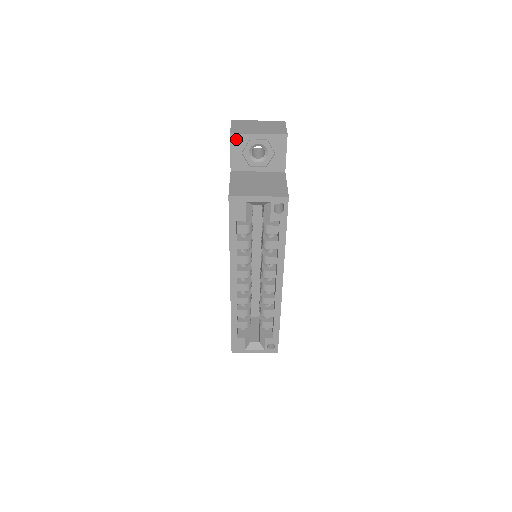
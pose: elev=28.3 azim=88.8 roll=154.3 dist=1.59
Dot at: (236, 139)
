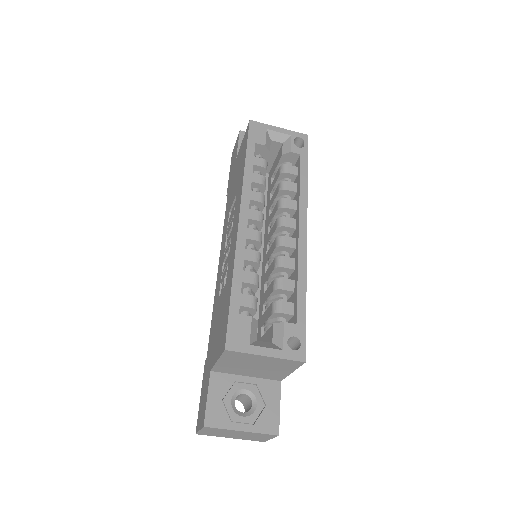
Dot at: occluded
